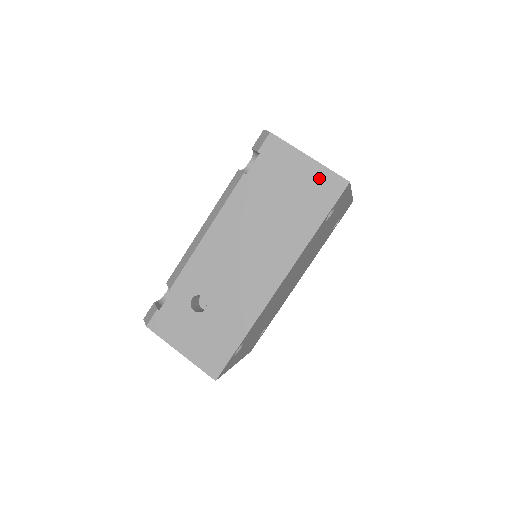
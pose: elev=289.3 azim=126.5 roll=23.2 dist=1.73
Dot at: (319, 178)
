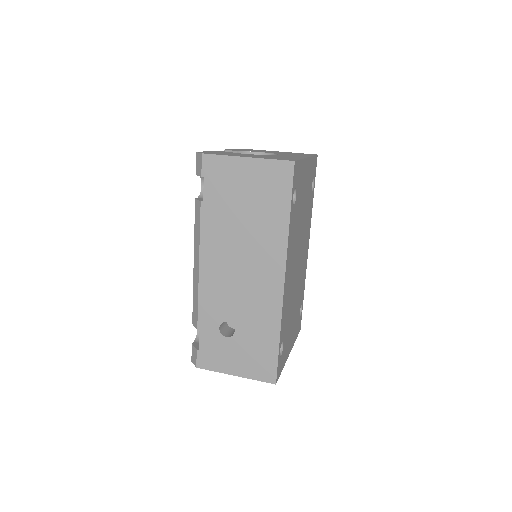
Dot at: (266, 172)
